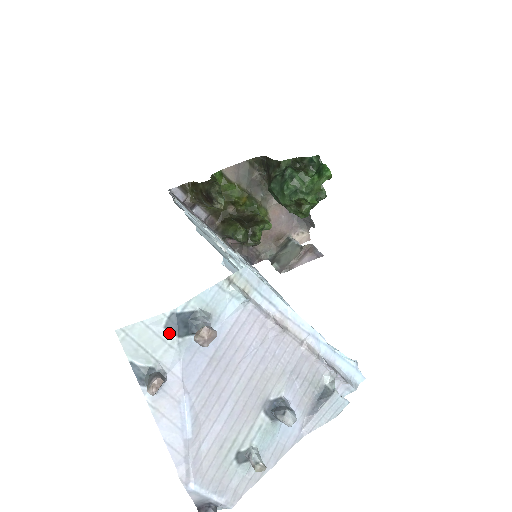
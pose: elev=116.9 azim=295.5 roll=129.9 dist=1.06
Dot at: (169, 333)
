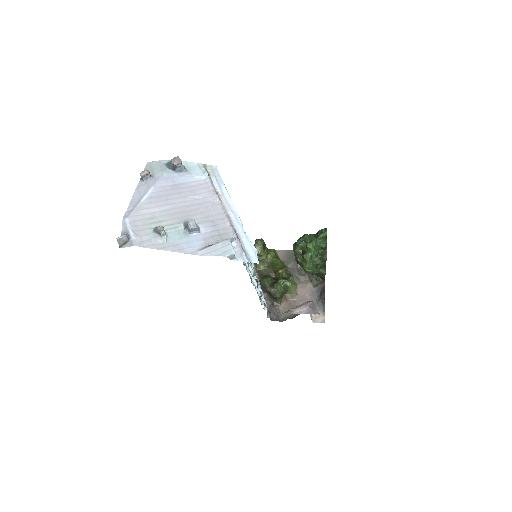
Dot at: (165, 166)
